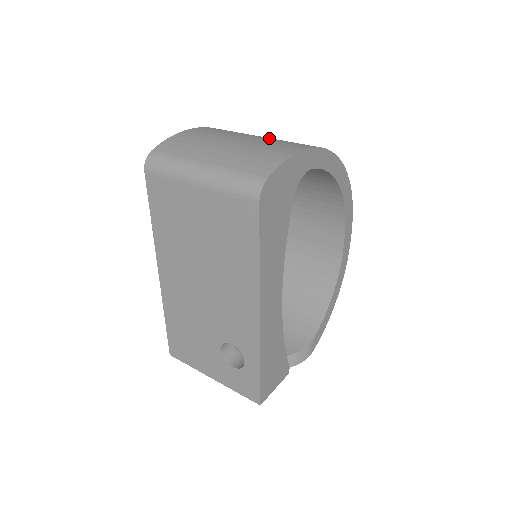
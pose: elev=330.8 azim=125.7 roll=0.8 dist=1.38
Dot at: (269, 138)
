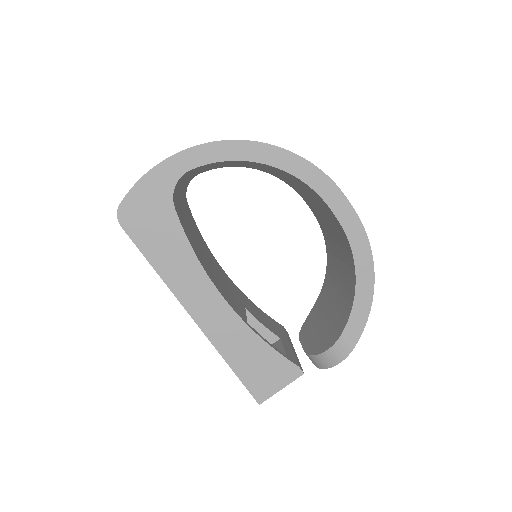
Dot at: occluded
